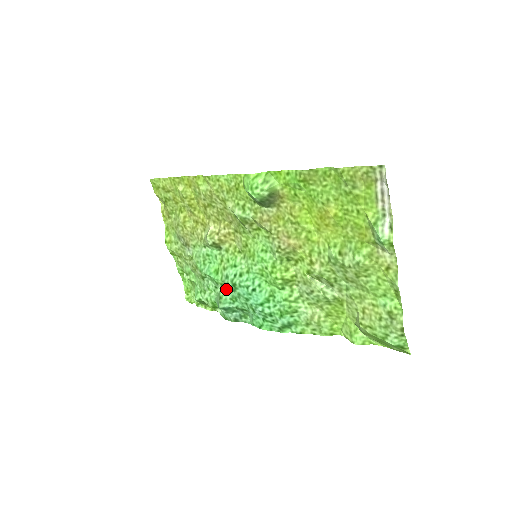
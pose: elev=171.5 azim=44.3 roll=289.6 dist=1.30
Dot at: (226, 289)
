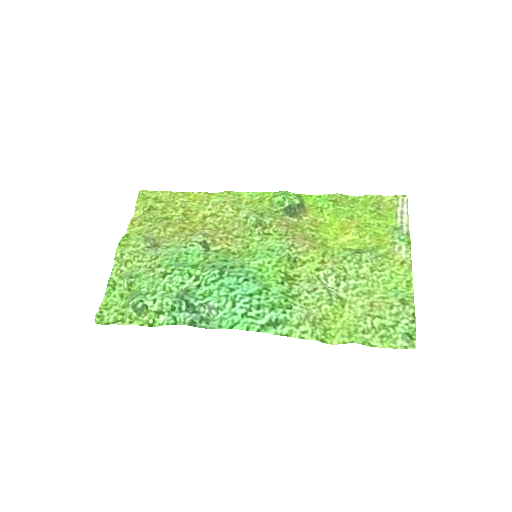
Dot at: (200, 283)
